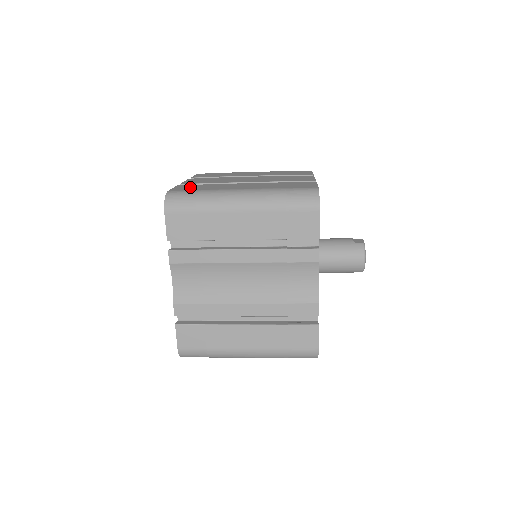
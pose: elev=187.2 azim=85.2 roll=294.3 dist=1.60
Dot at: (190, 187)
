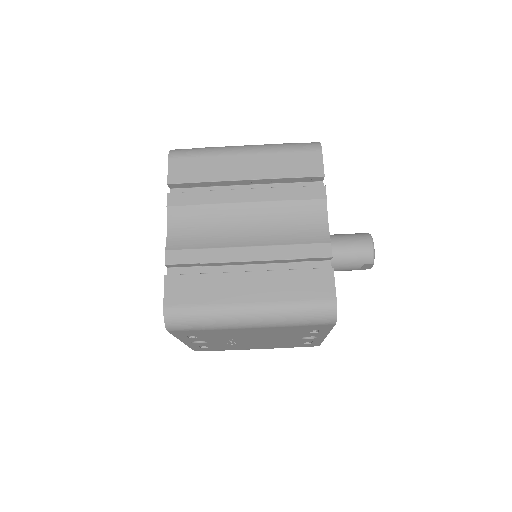
Dot at: occluded
